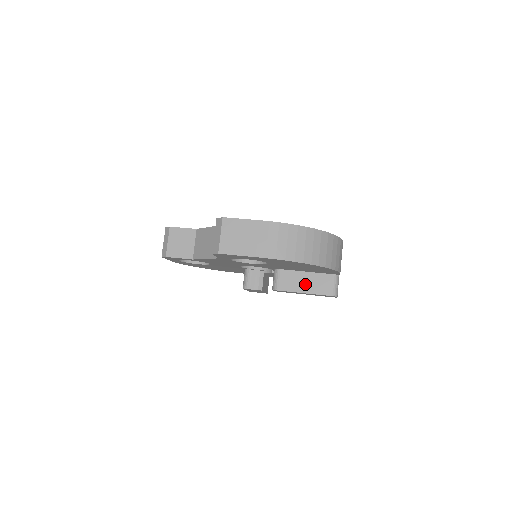
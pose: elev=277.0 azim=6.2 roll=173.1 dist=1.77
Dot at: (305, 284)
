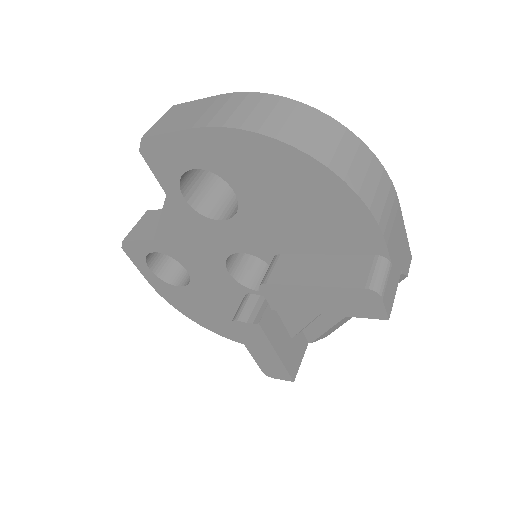
Dot at: (317, 272)
